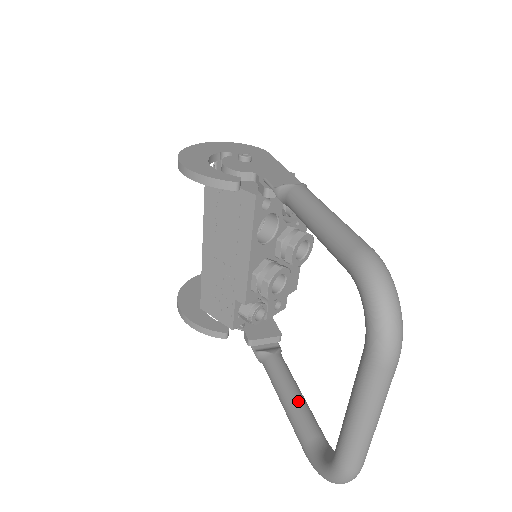
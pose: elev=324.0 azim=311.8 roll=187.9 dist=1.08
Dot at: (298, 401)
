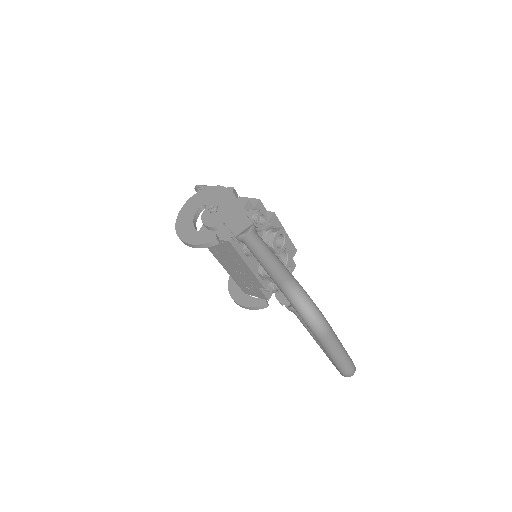
Dot at: occluded
